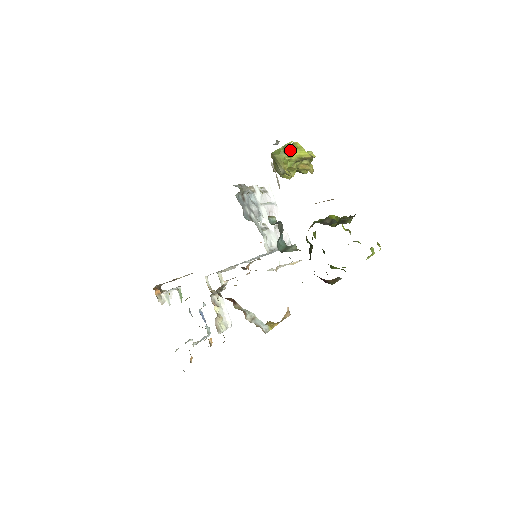
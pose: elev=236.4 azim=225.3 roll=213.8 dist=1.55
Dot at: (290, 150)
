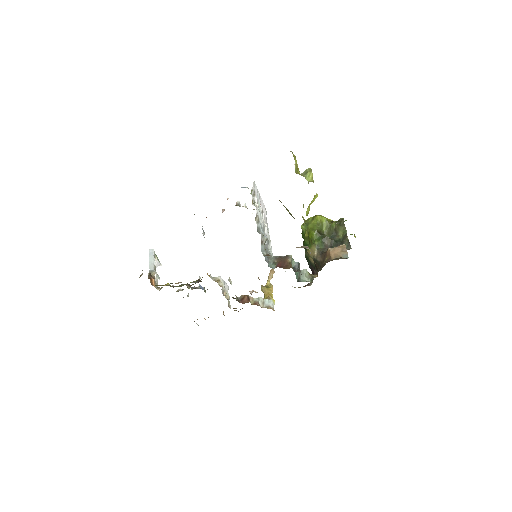
Dot at: (309, 205)
